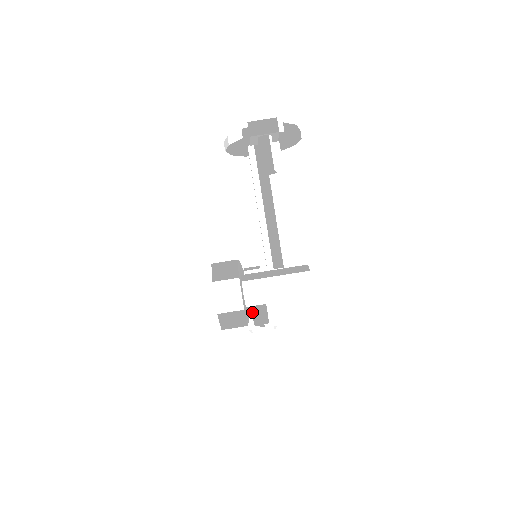
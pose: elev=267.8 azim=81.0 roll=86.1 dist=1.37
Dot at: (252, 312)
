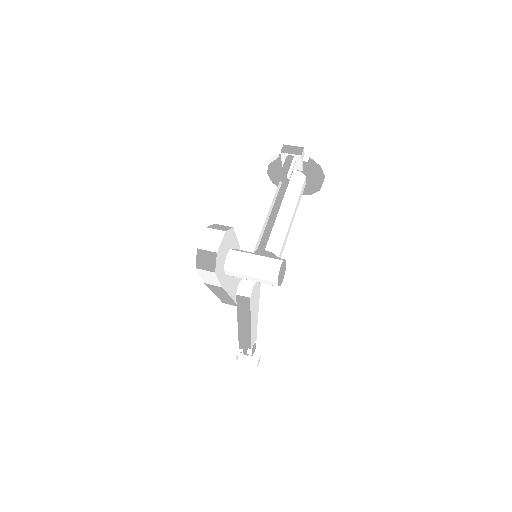
Dot at: (238, 319)
